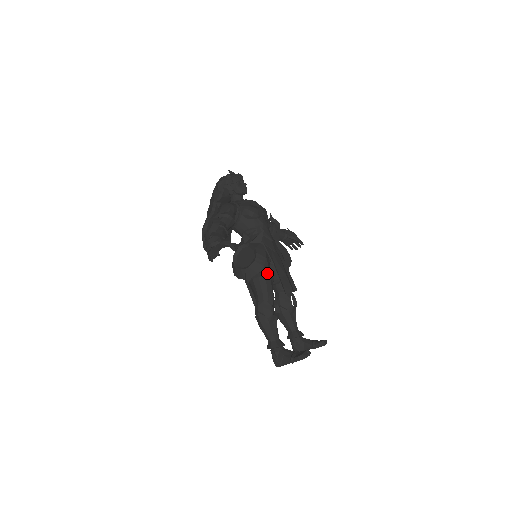
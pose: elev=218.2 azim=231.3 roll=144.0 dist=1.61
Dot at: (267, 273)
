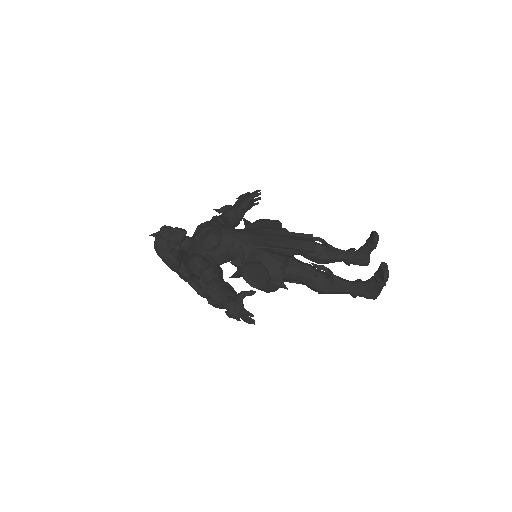
Dot at: (285, 261)
